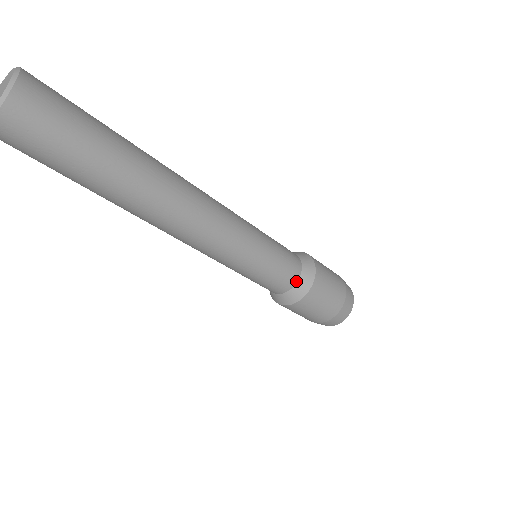
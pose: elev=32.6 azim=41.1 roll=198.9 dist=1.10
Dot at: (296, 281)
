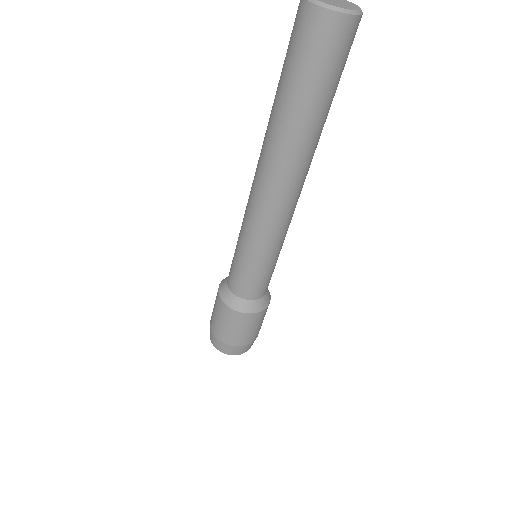
Dot at: (267, 290)
